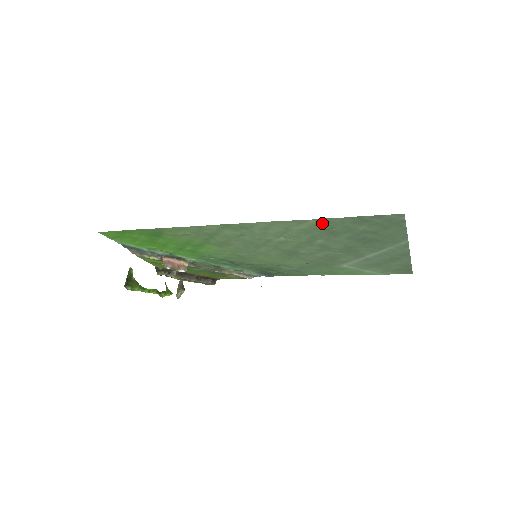
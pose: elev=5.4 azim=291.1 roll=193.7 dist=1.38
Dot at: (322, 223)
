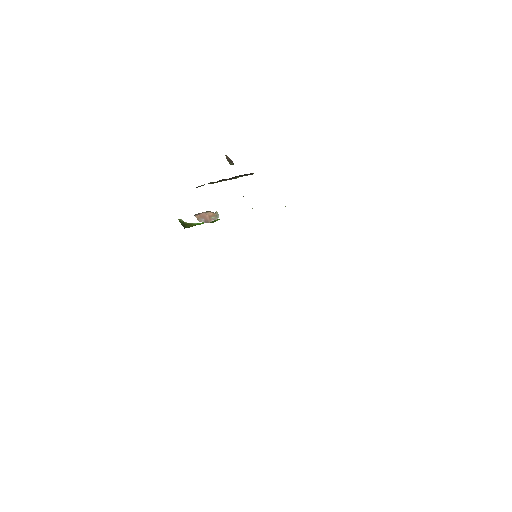
Dot at: occluded
